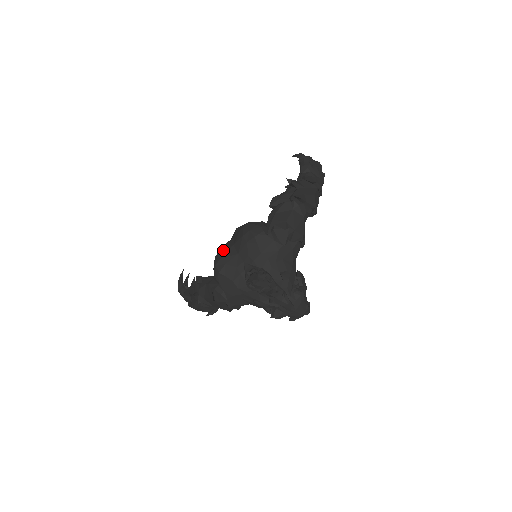
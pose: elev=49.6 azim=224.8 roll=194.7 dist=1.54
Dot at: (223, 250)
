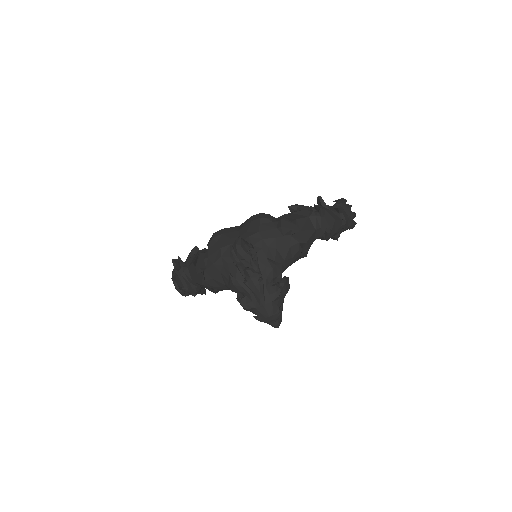
Dot at: occluded
